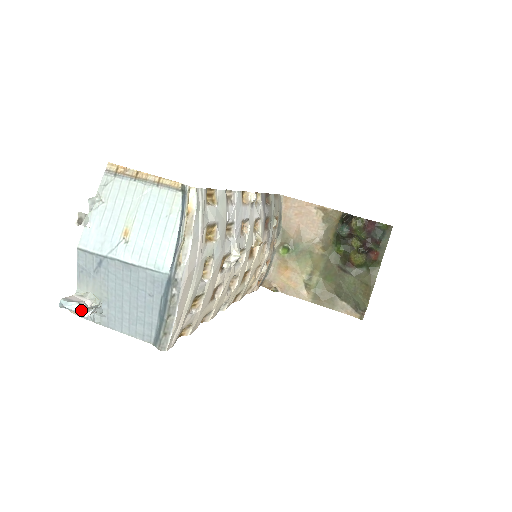
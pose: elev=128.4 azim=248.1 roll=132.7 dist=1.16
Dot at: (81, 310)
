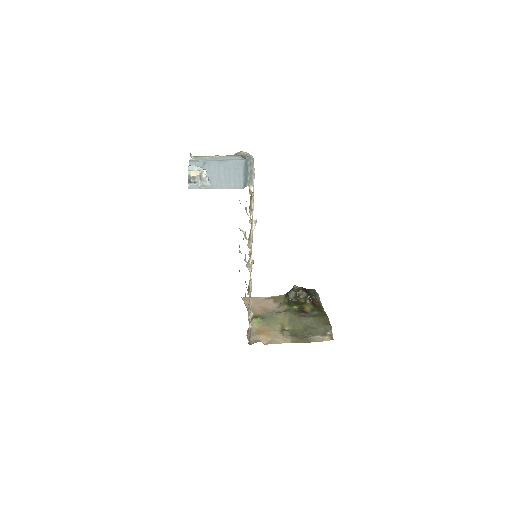
Dot at: (201, 168)
